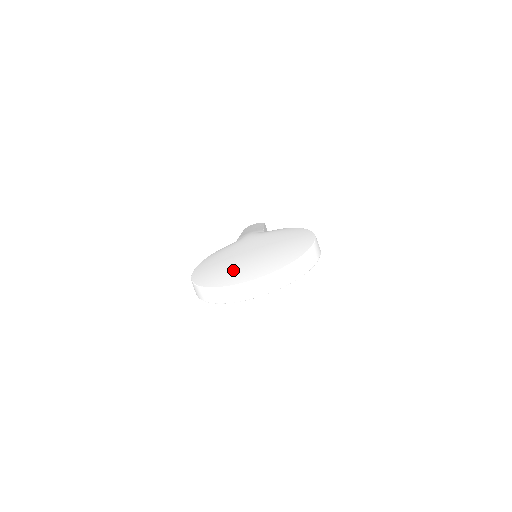
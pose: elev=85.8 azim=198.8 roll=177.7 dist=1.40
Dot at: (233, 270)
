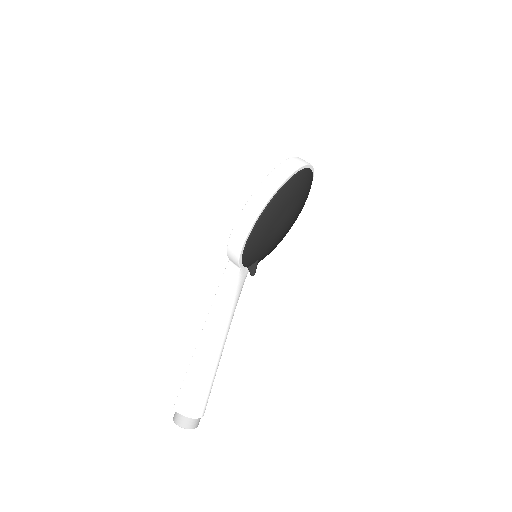
Dot at: occluded
